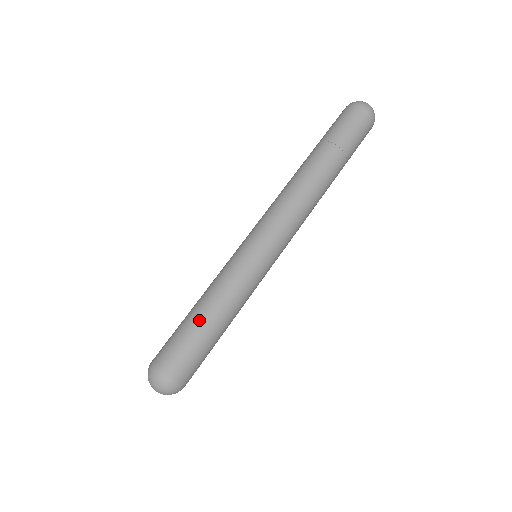
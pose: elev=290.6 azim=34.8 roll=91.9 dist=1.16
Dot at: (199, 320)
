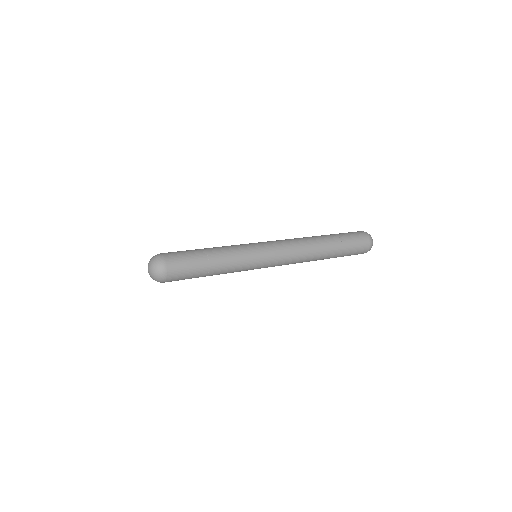
Dot at: occluded
